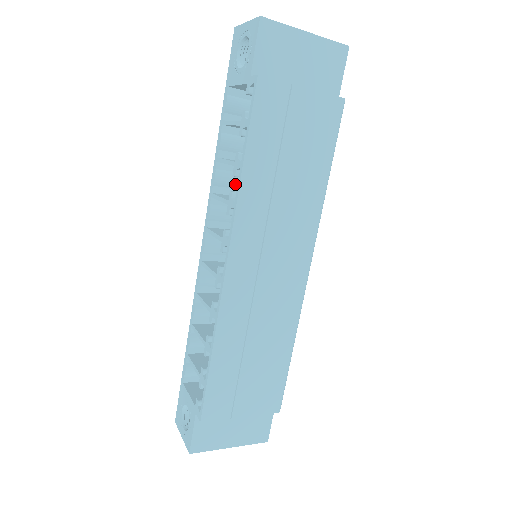
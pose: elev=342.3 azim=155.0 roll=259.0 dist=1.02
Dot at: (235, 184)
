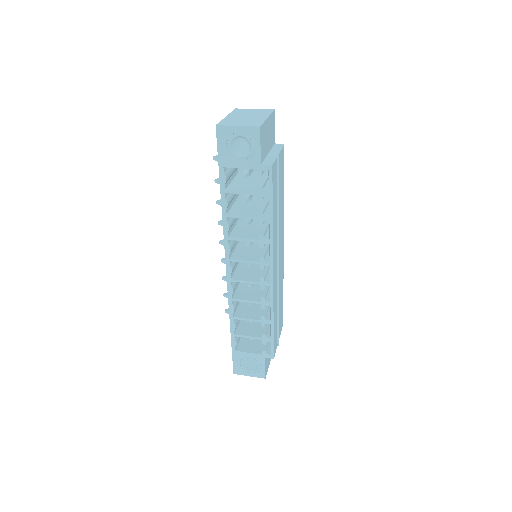
Dot at: occluded
